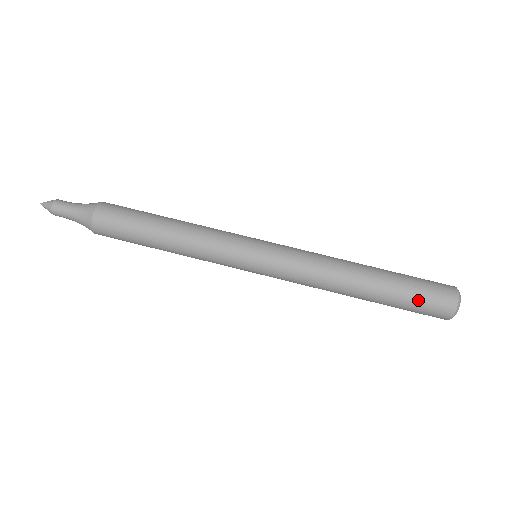
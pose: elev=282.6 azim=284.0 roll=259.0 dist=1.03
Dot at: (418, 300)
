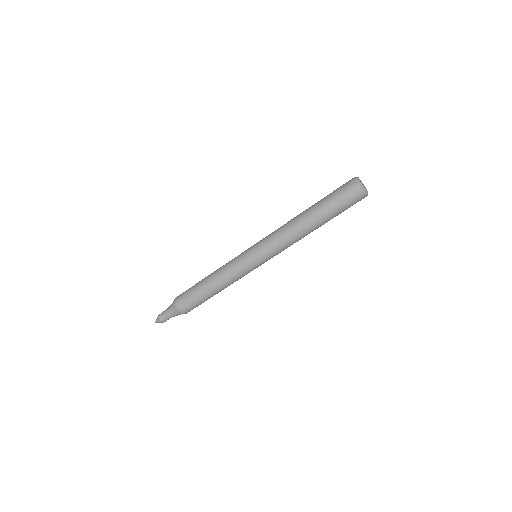
Dot at: occluded
